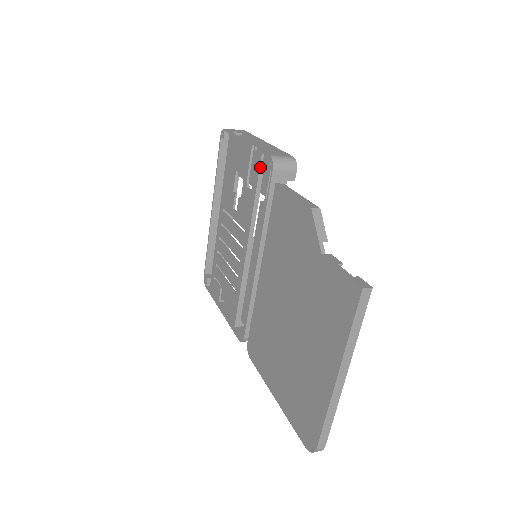
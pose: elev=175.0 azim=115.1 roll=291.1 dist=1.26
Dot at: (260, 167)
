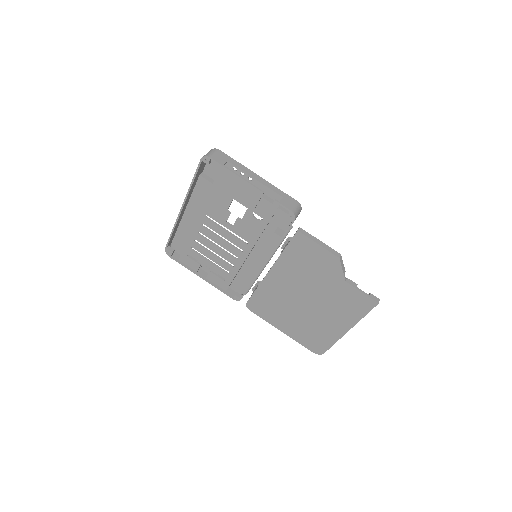
Dot at: occluded
